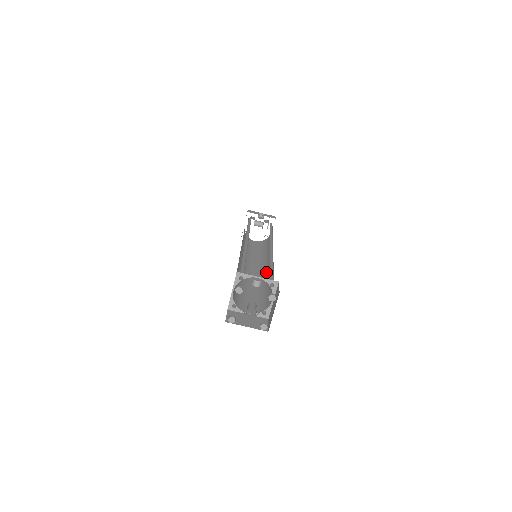
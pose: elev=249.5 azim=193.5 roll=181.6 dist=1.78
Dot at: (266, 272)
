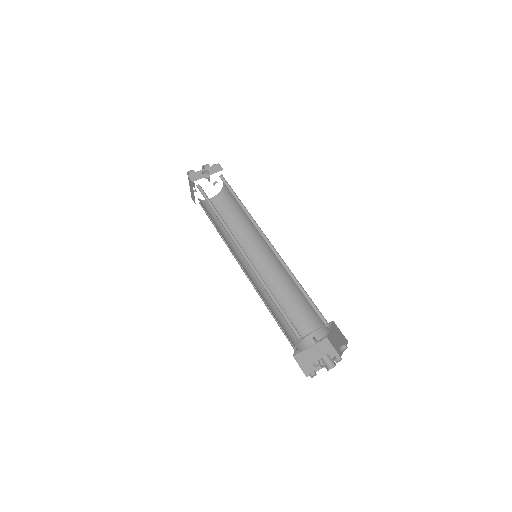
Dot at: (275, 266)
